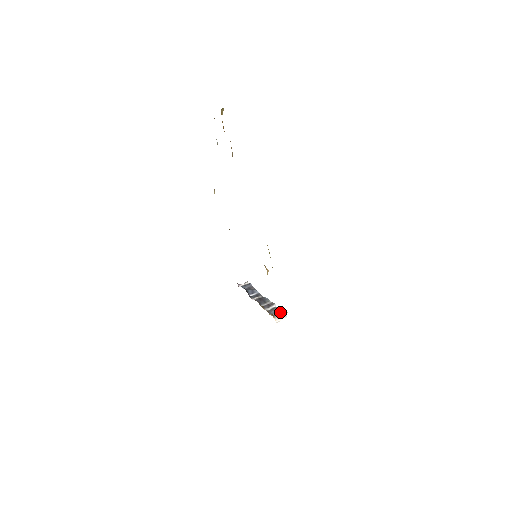
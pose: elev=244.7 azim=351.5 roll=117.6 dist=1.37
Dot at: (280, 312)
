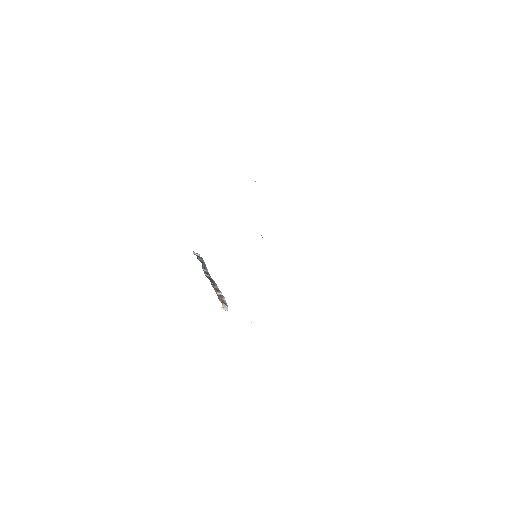
Dot at: (225, 302)
